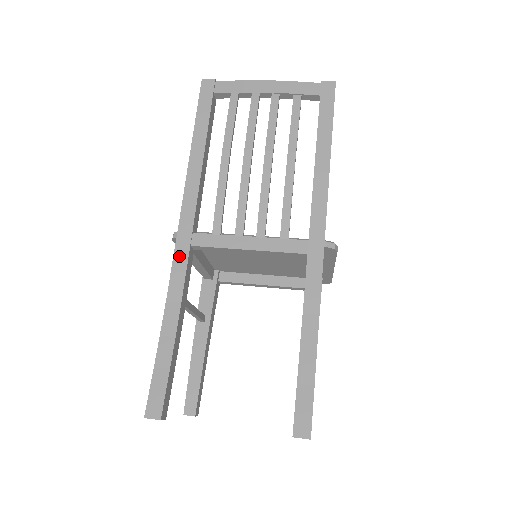
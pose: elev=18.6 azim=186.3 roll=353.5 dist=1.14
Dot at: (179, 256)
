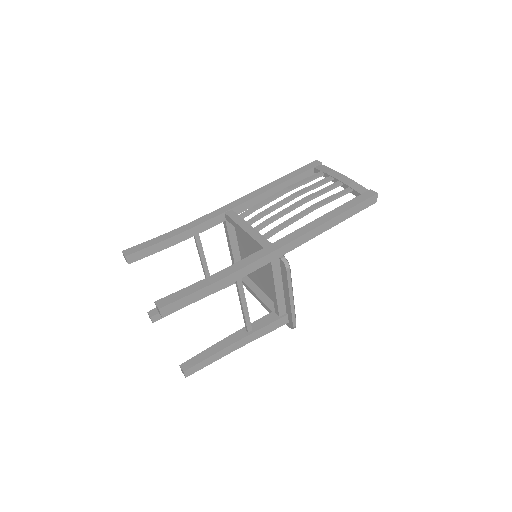
Dot at: (215, 213)
